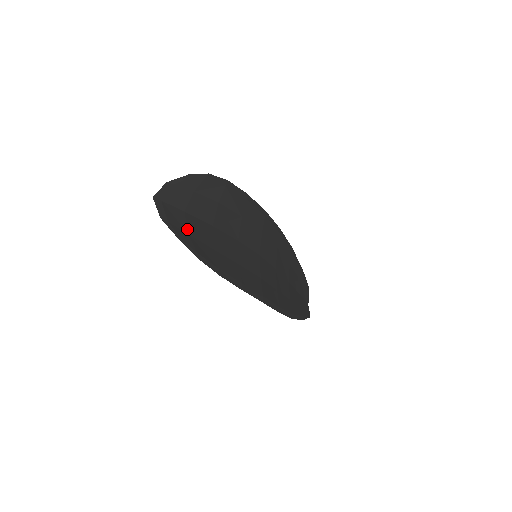
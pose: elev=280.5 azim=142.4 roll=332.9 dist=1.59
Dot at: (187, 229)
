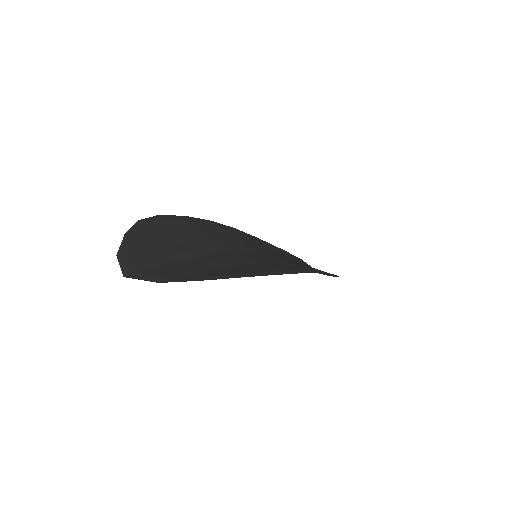
Dot at: (192, 271)
